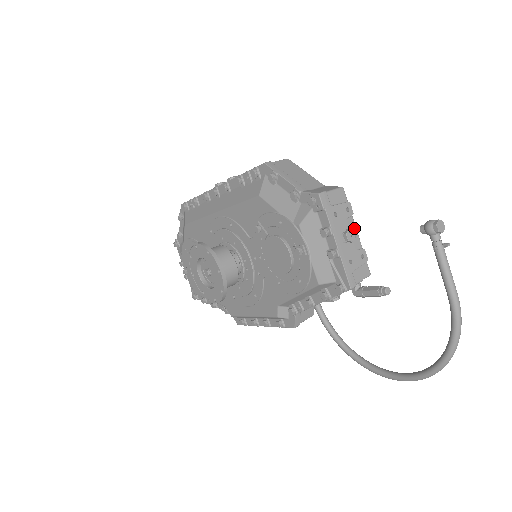
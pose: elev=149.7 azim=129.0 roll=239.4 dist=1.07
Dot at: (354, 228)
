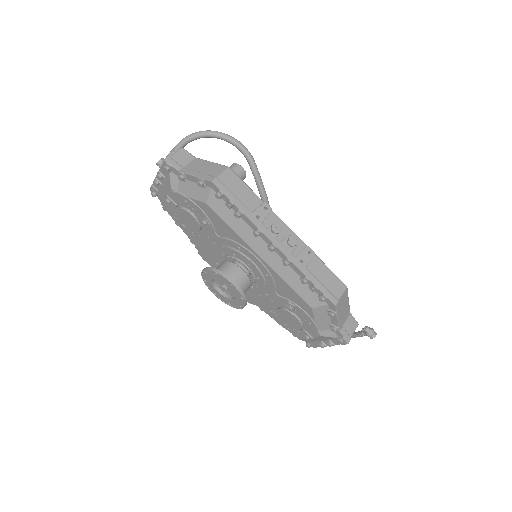
Dot at: occluded
